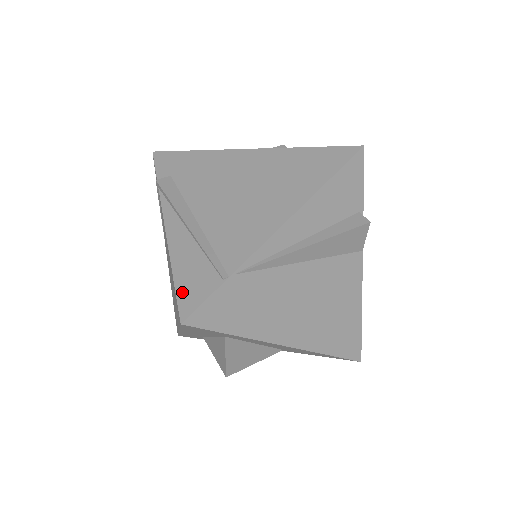
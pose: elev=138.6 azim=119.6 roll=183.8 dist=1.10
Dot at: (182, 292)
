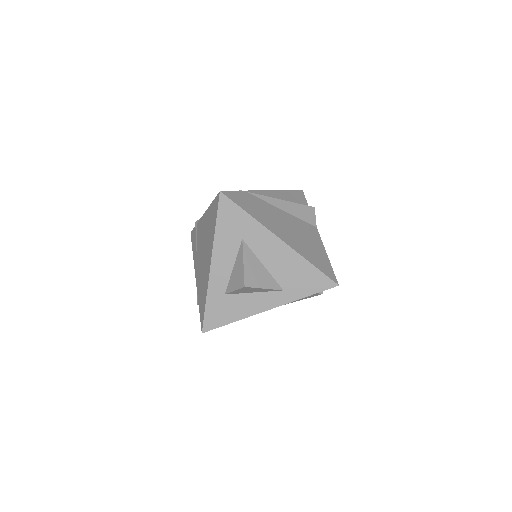
Dot at: occluded
